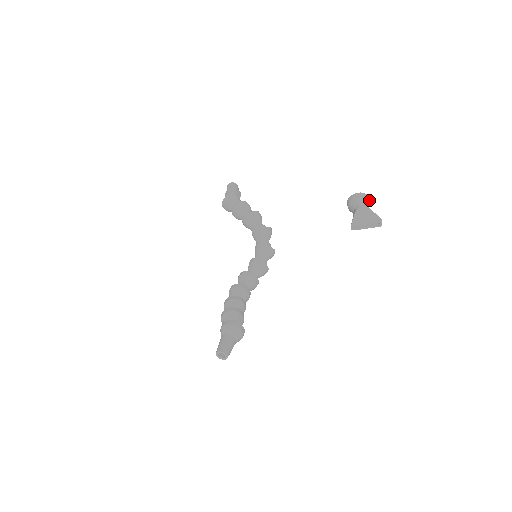
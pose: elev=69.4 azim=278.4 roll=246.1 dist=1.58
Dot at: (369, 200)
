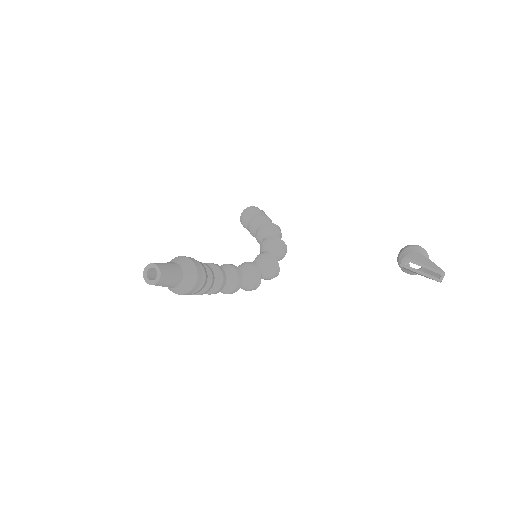
Dot at: occluded
